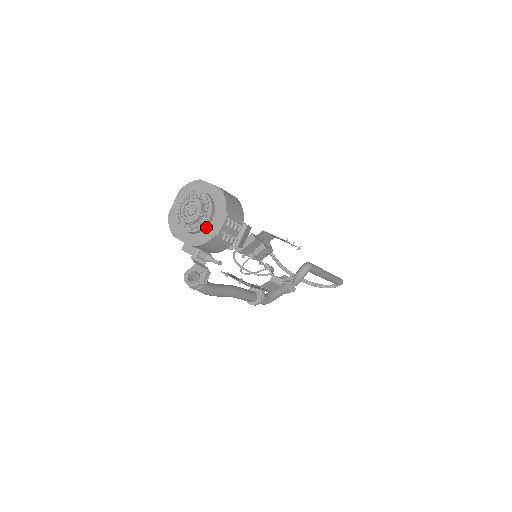
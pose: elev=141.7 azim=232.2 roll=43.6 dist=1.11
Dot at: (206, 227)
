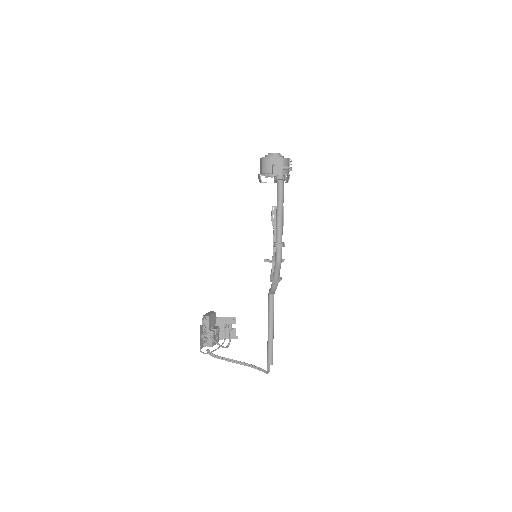
Dot at: occluded
